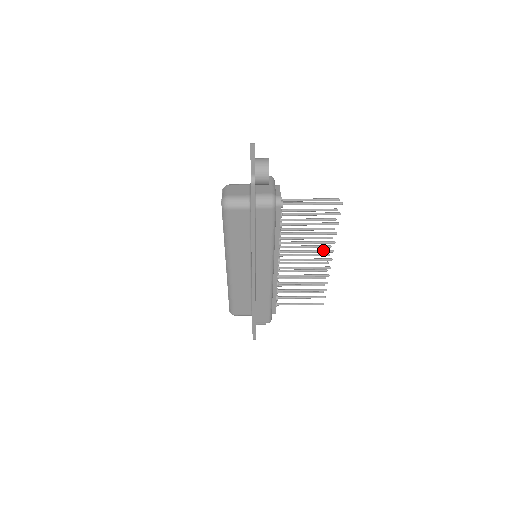
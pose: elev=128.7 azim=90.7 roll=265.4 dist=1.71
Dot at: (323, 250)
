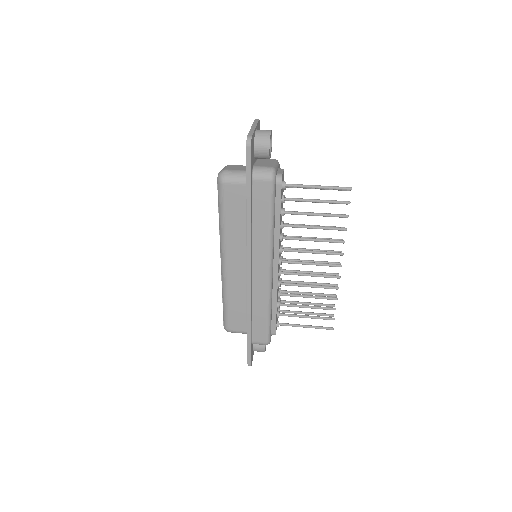
Dot at: (331, 252)
